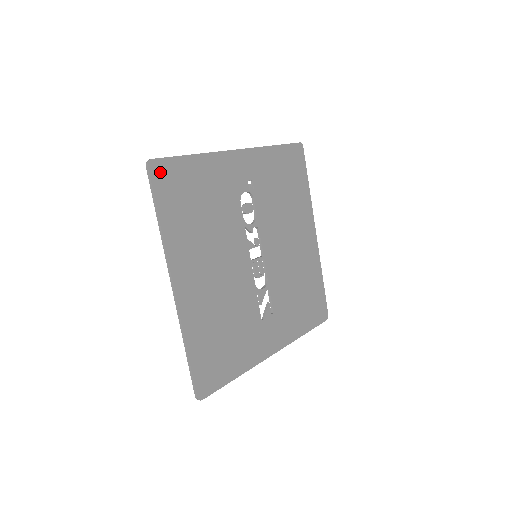
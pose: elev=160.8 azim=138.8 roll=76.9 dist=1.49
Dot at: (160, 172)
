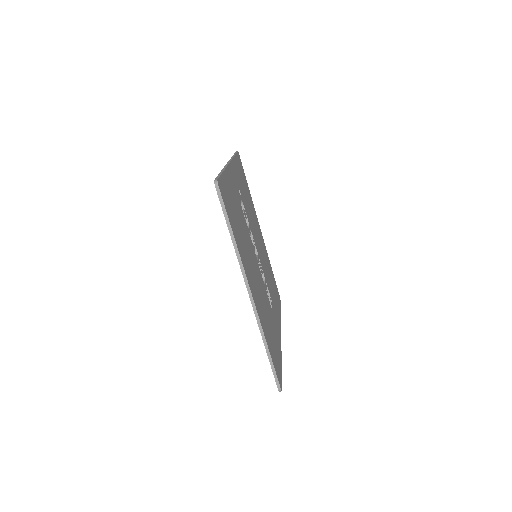
Dot at: (222, 191)
